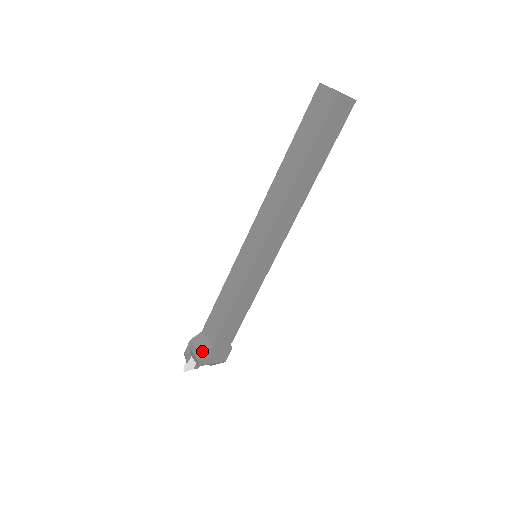
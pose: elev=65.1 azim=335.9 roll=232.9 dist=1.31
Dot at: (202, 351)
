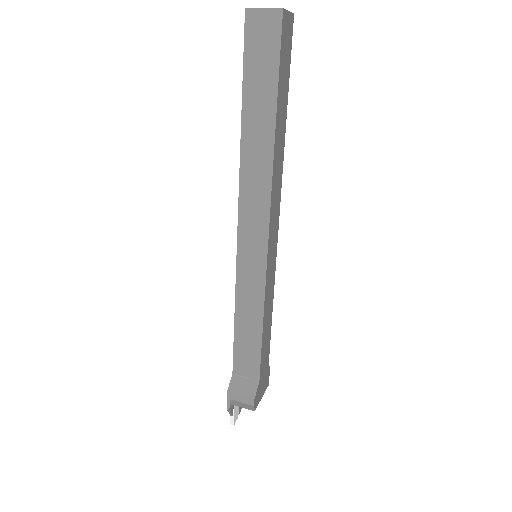
Dot at: (251, 393)
